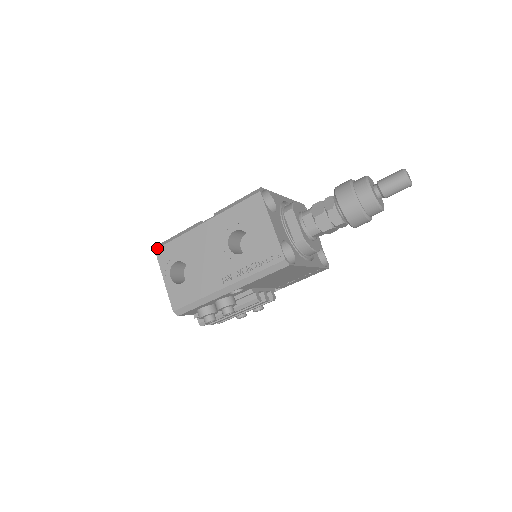
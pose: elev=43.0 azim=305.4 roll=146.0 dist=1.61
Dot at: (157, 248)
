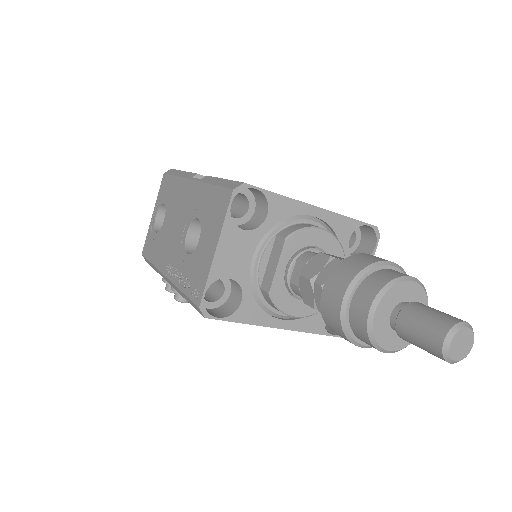
Dot at: (165, 173)
